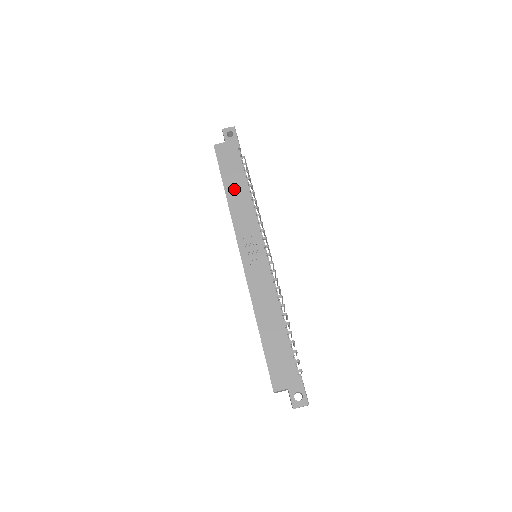
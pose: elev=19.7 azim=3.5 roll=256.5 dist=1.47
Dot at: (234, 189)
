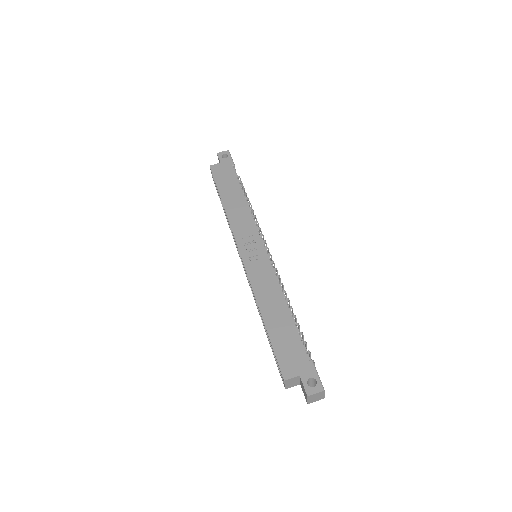
Dot at: (231, 198)
